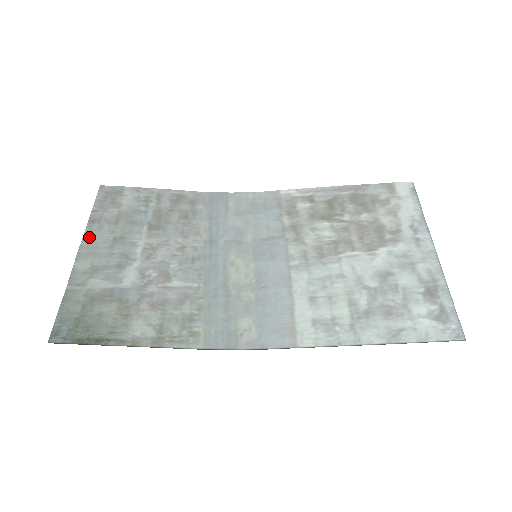
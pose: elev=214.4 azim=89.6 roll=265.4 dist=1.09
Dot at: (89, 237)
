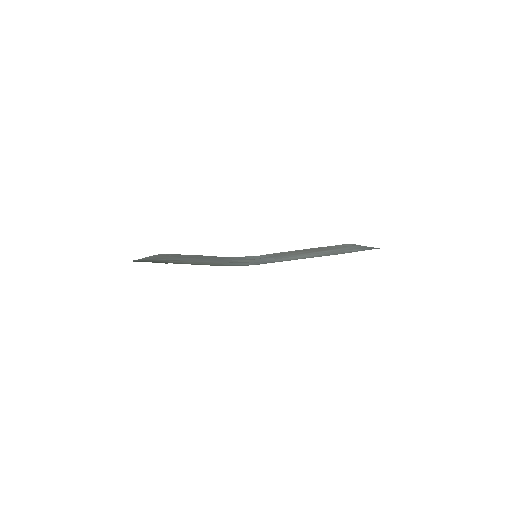
Dot at: (155, 256)
